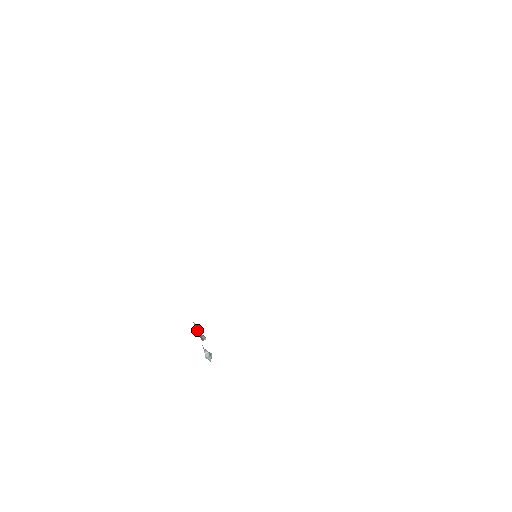
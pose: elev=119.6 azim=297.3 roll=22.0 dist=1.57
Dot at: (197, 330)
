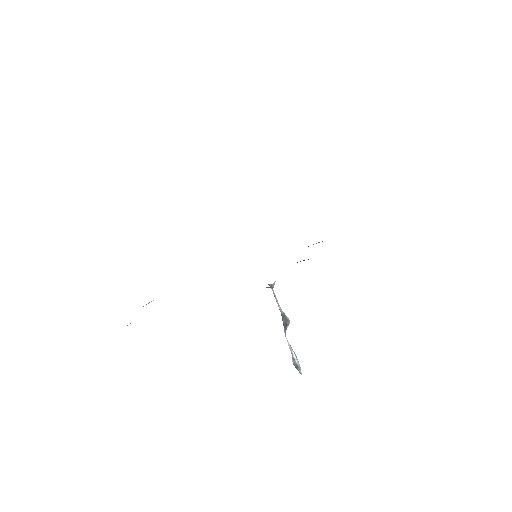
Dot at: occluded
